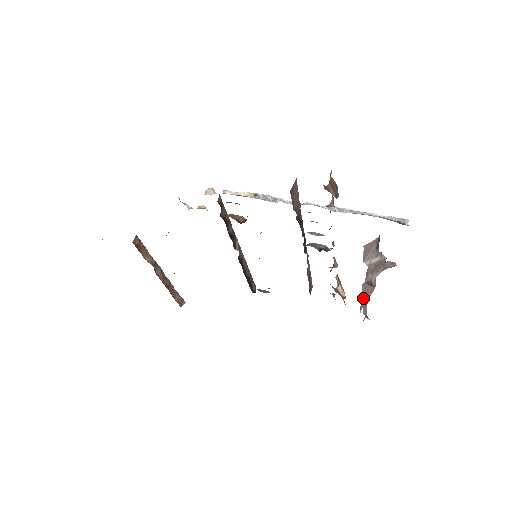
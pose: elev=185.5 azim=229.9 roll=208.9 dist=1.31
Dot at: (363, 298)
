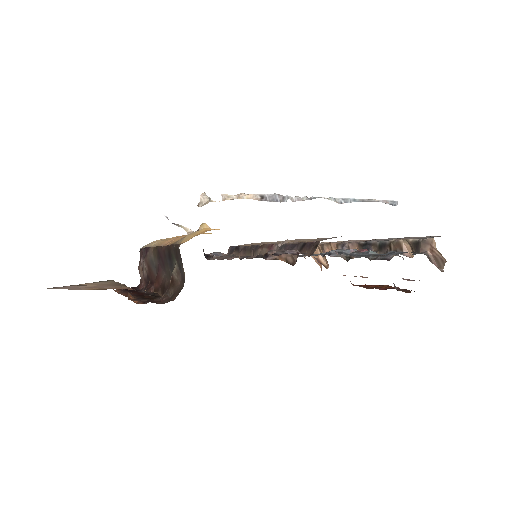
Dot at: occluded
